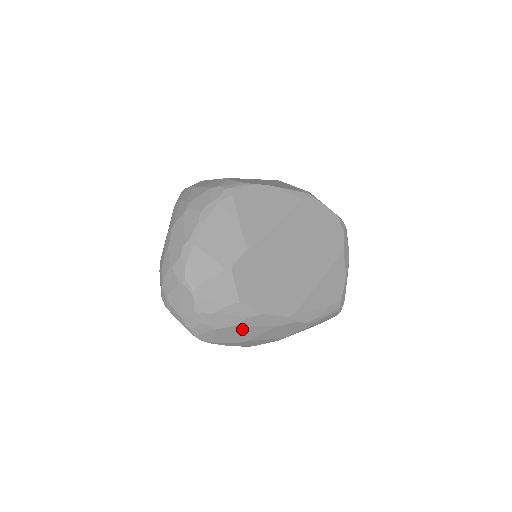
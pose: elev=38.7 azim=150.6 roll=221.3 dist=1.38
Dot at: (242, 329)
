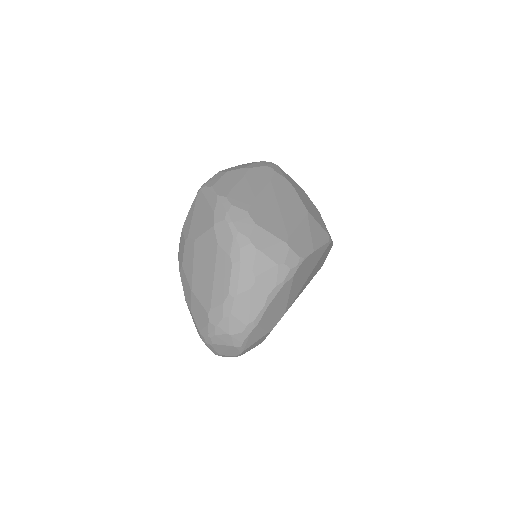
Dot at: occluded
